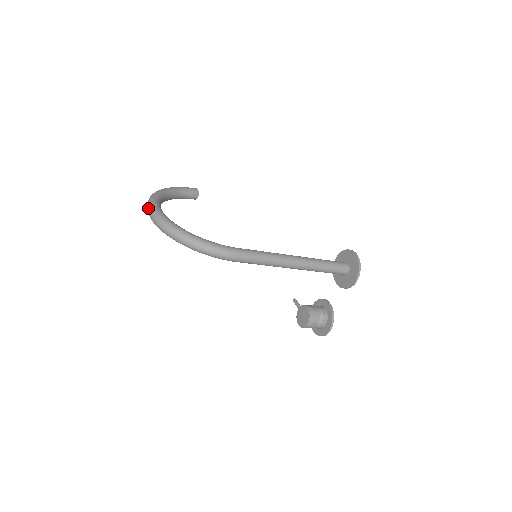
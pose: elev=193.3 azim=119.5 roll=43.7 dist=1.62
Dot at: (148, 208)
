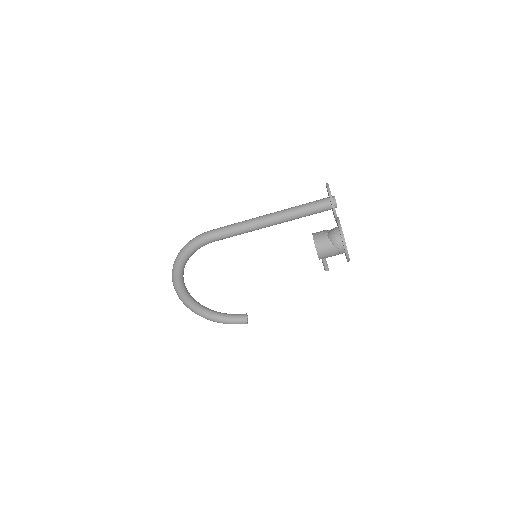
Dot at: occluded
